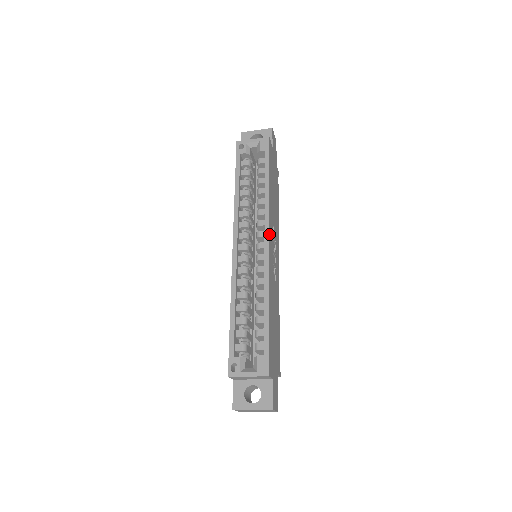
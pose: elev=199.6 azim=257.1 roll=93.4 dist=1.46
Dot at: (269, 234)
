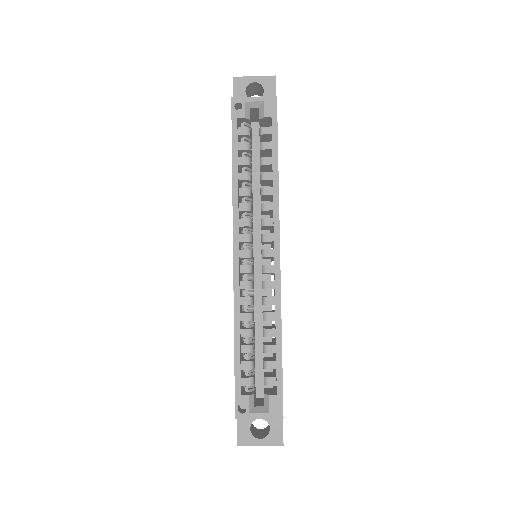
Dot at: (279, 240)
